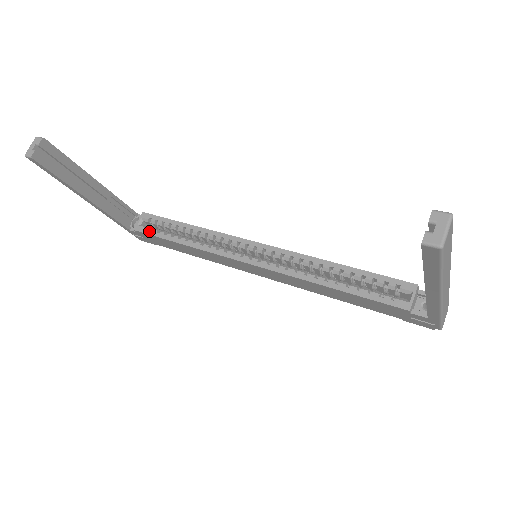
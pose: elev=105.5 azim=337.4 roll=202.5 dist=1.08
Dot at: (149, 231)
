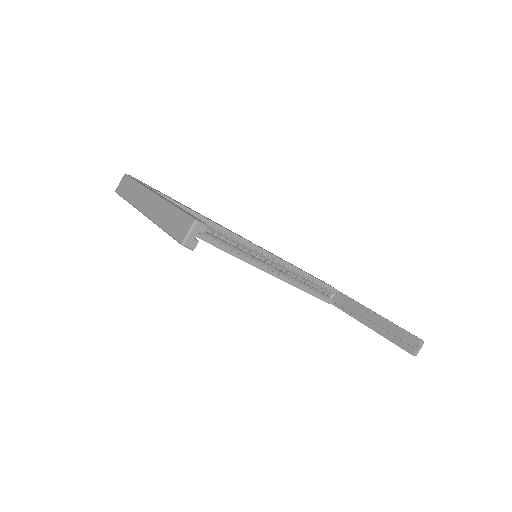
Dot at: occluded
